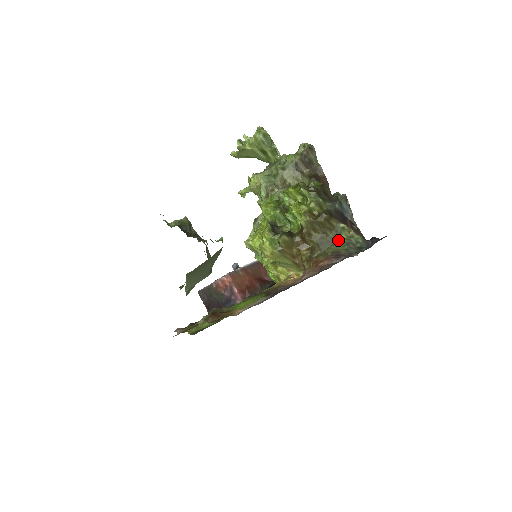
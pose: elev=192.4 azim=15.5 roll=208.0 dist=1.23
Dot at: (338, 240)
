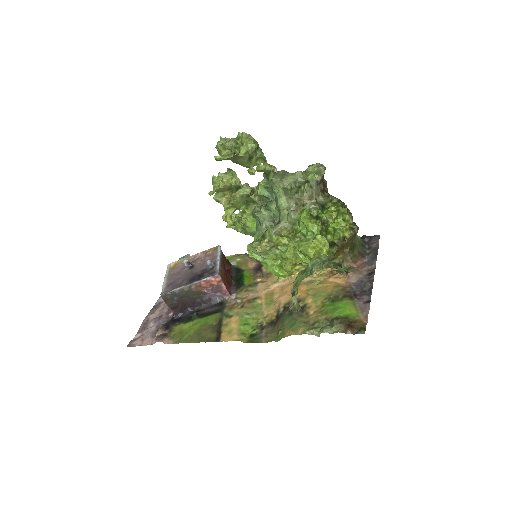
Dot at: (356, 243)
